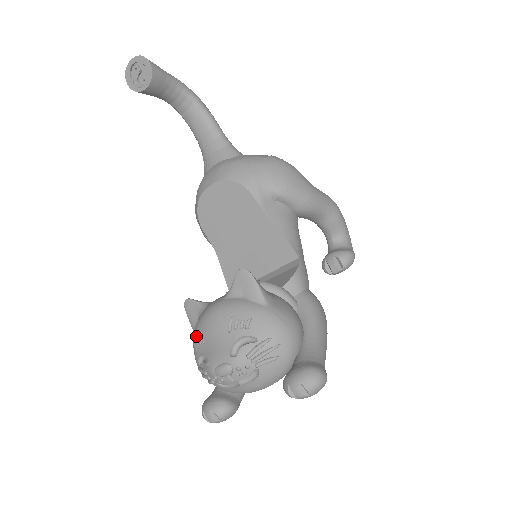
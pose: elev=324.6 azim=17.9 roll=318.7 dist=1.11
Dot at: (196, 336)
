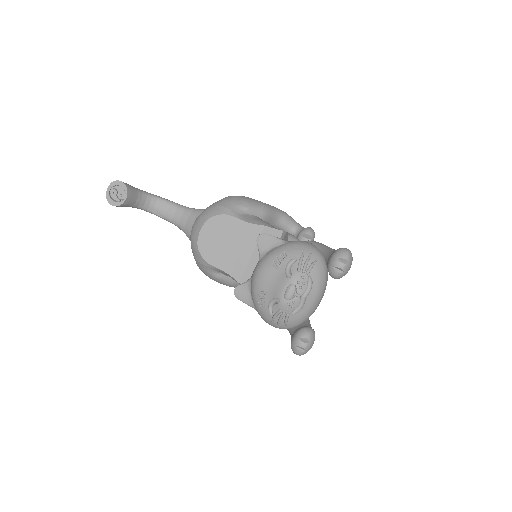
Dot at: (257, 298)
